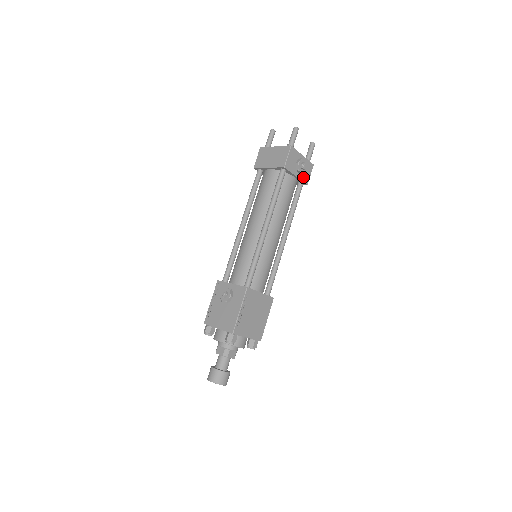
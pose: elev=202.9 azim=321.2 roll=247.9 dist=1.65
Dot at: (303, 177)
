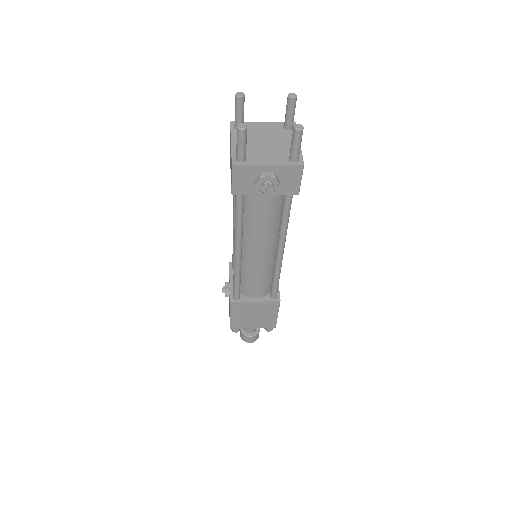
Dot at: (283, 189)
